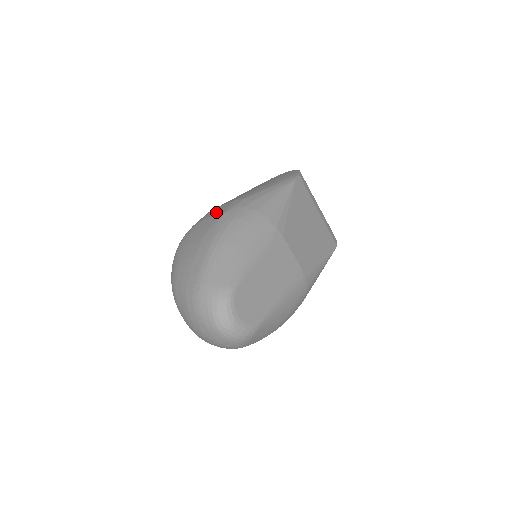
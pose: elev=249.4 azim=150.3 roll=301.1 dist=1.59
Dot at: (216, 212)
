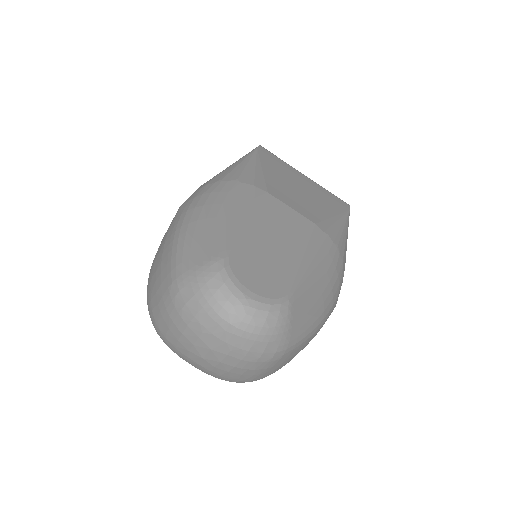
Dot at: occluded
